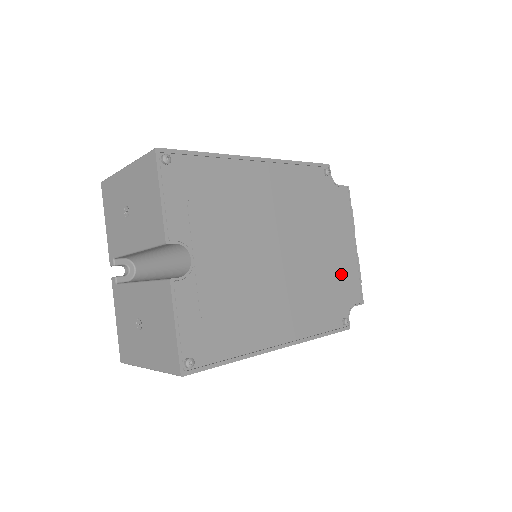
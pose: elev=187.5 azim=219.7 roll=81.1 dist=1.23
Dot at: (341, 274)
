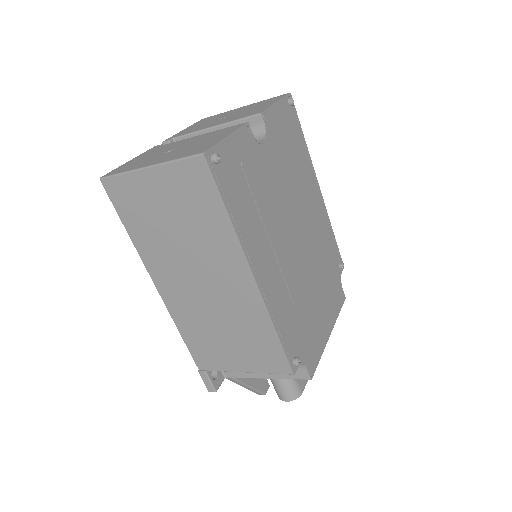
Dot at: (313, 329)
